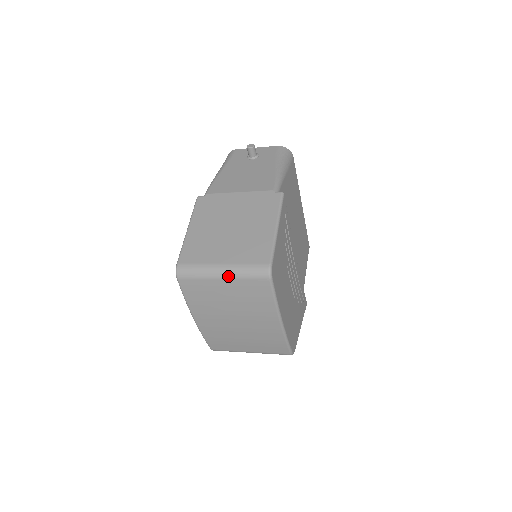
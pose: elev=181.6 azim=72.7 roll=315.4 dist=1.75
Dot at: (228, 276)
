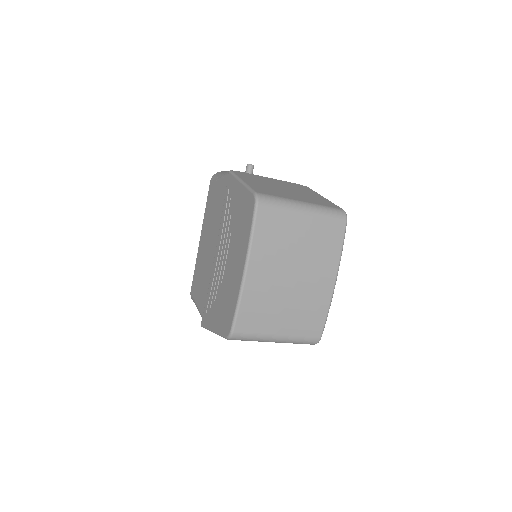
Dot at: (310, 211)
